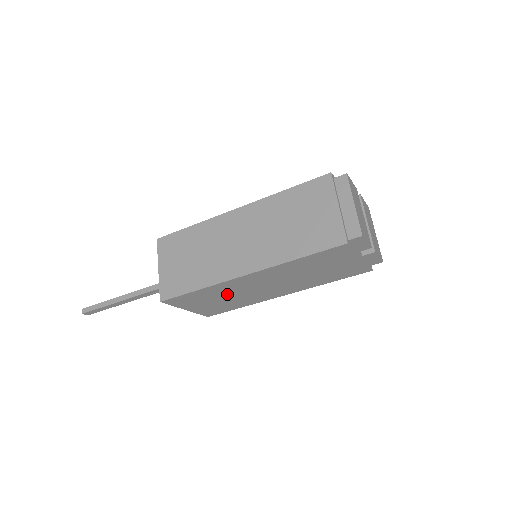
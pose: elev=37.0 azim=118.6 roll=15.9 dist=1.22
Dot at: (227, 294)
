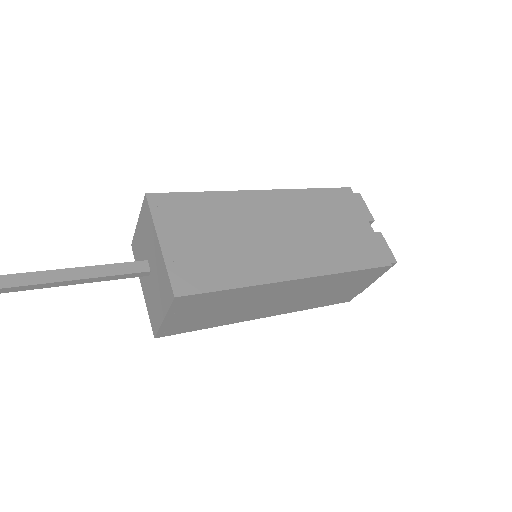
Dot at: occluded
